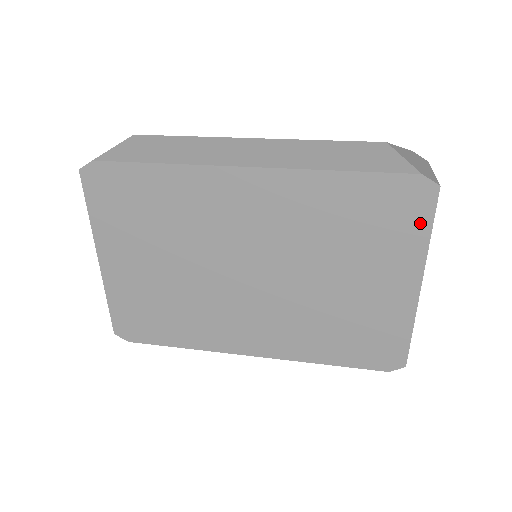
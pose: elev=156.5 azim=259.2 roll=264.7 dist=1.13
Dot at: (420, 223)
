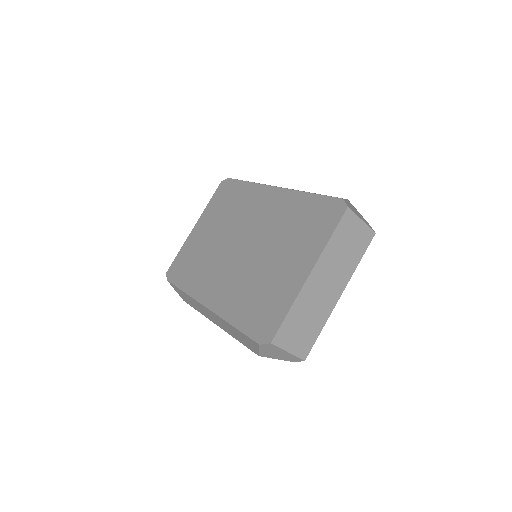
Dot at: (329, 228)
